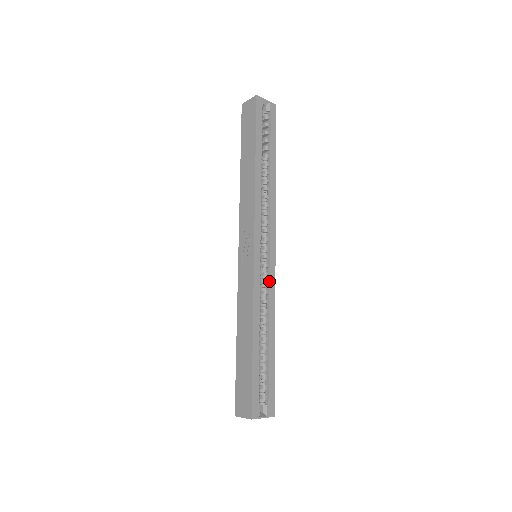
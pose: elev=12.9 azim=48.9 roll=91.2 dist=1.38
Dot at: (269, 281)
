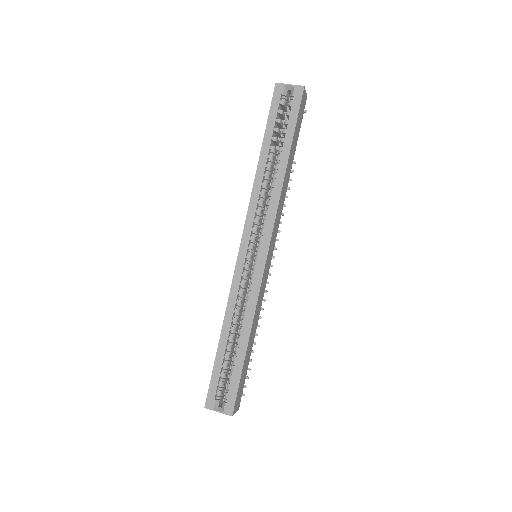
Dot at: (252, 283)
